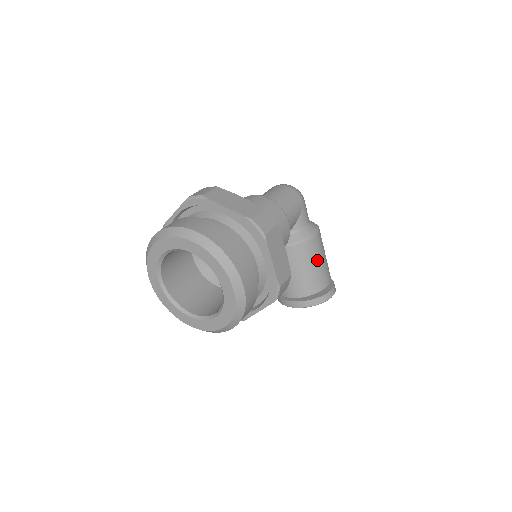
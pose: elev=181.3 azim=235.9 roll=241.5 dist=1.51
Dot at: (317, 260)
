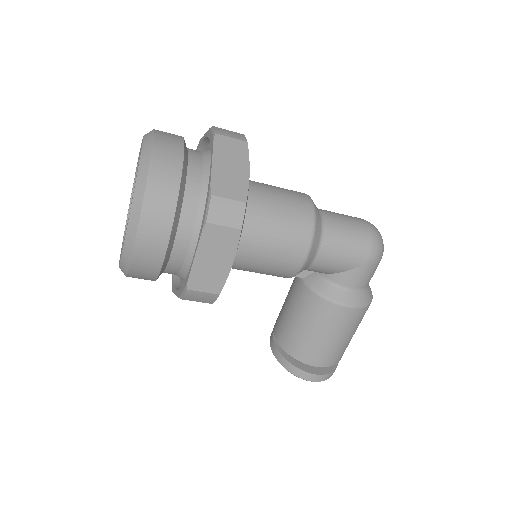
Dot at: (323, 331)
